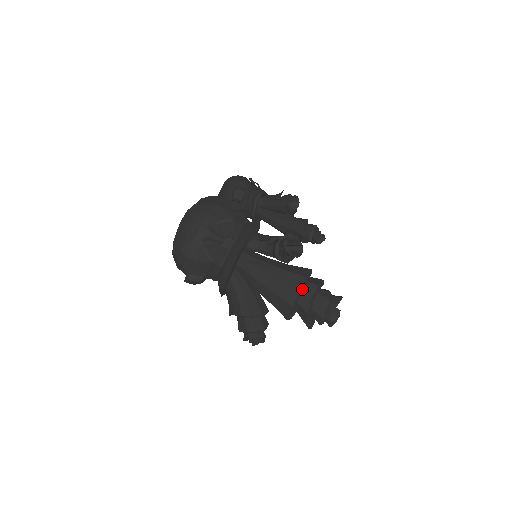
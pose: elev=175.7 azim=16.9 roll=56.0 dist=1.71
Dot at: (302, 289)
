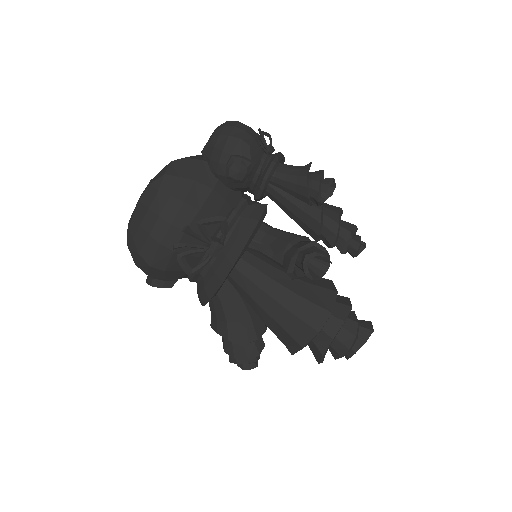
Dot at: (321, 329)
